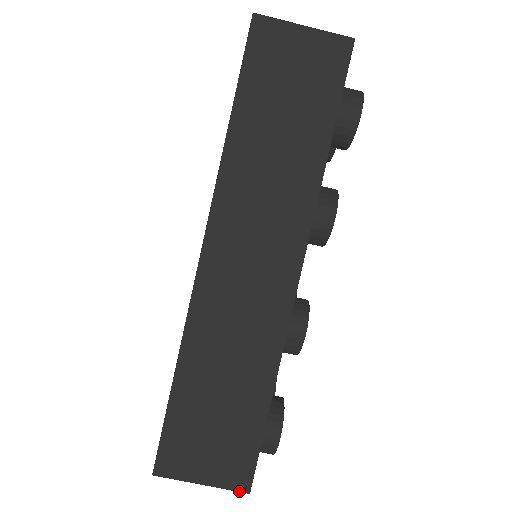
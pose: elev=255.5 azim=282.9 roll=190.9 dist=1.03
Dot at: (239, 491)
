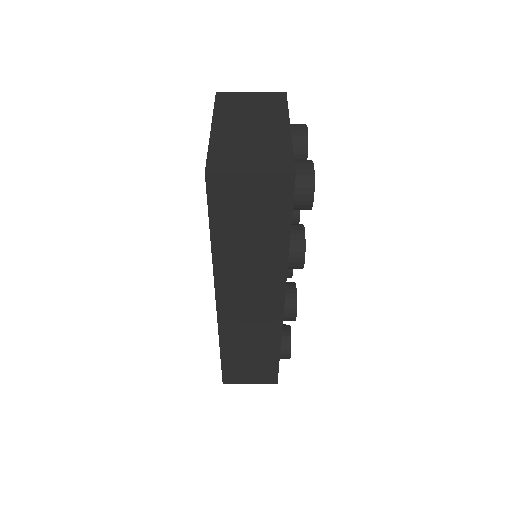
Dot at: occluded
